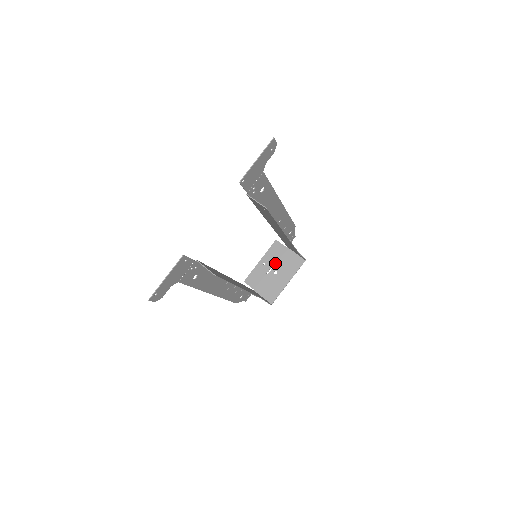
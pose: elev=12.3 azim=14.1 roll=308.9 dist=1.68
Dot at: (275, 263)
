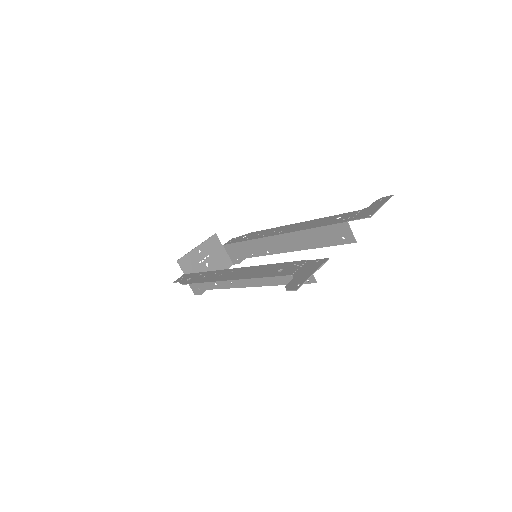
Dot at: (209, 255)
